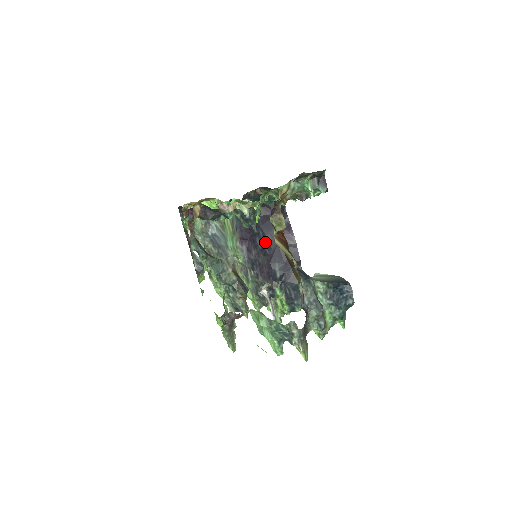
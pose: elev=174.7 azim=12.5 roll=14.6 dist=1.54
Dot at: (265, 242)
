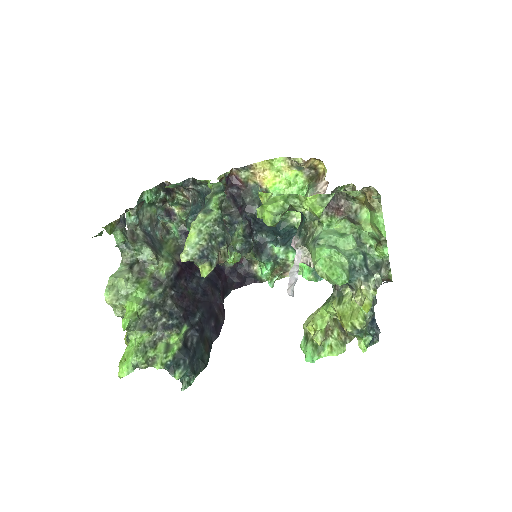
Dot at: (202, 288)
